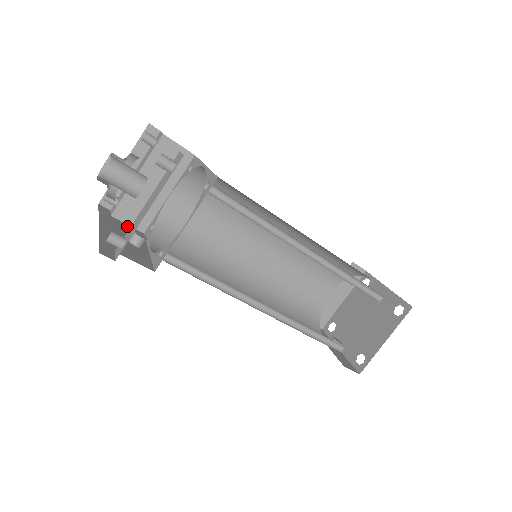
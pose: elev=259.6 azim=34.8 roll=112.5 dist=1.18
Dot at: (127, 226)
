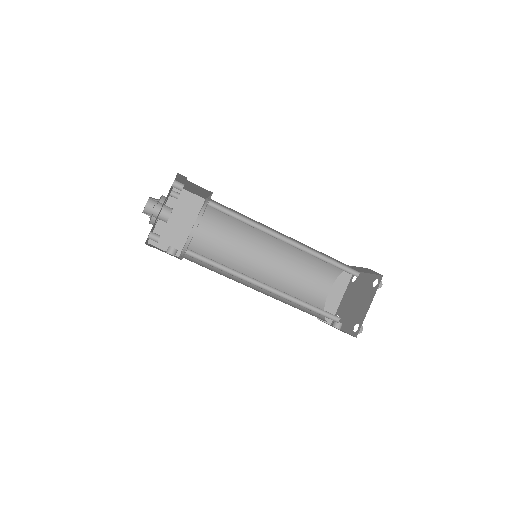
Dot at: occluded
